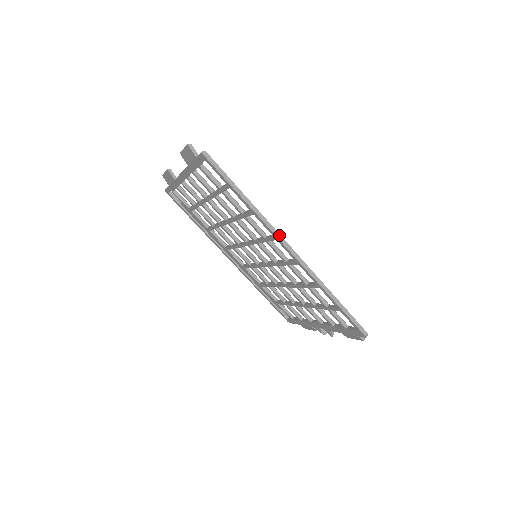
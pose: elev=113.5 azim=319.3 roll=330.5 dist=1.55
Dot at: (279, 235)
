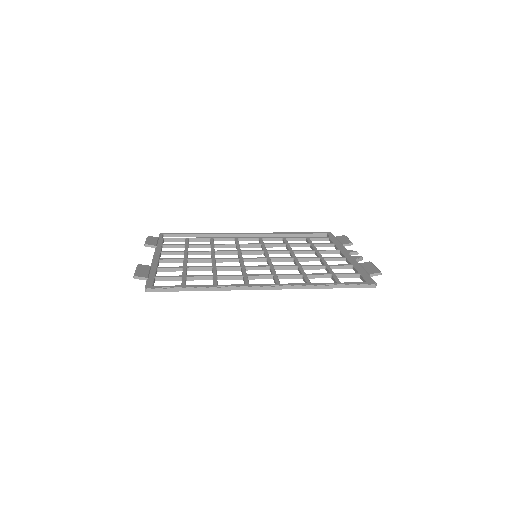
Dot at: (247, 287)
